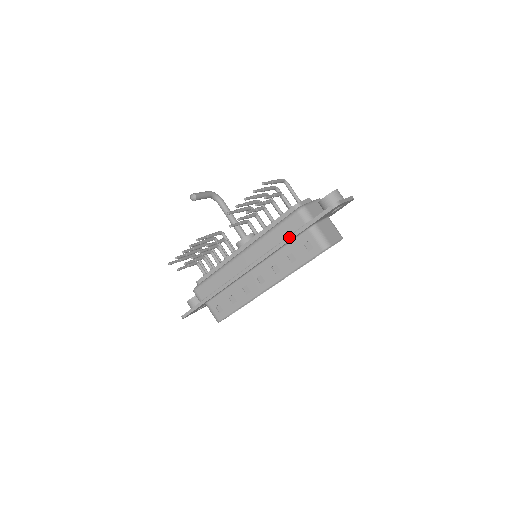
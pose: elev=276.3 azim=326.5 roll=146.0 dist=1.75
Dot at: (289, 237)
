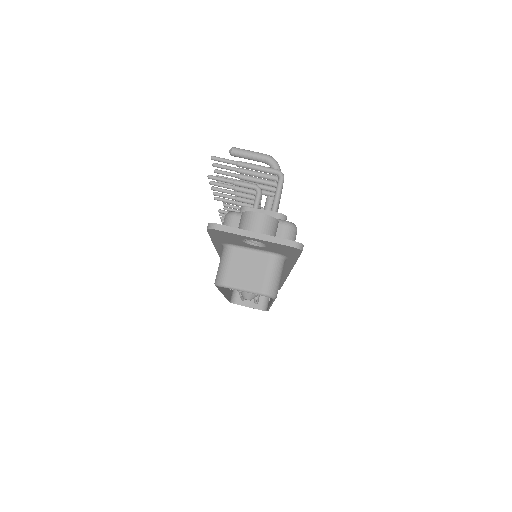
Dot at: occluded
